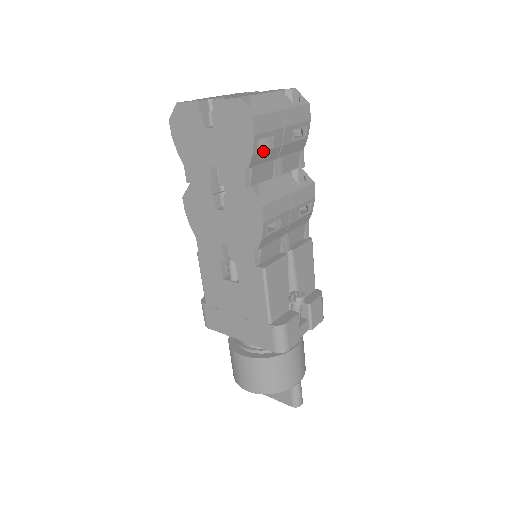
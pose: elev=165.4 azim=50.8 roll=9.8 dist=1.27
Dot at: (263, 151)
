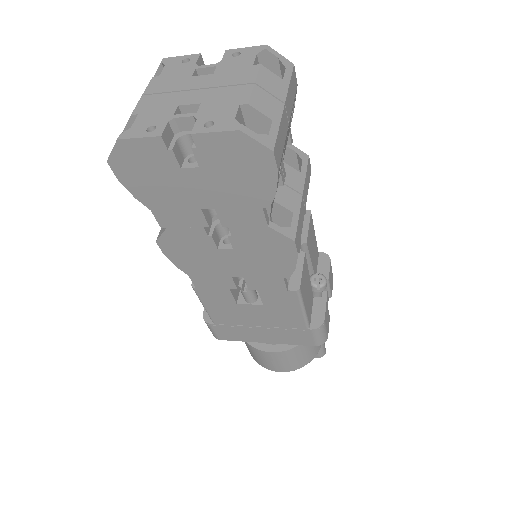
Dot at: (279, 175)
